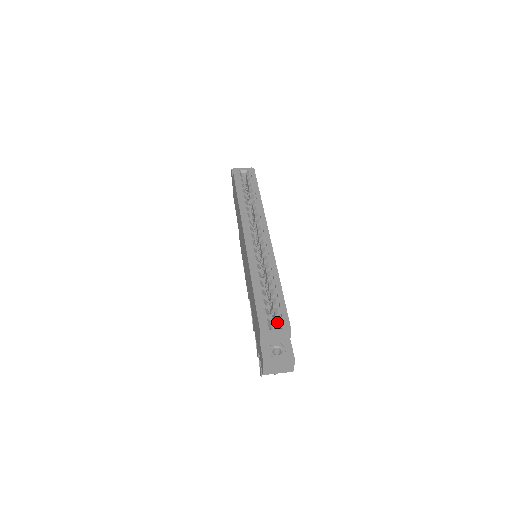
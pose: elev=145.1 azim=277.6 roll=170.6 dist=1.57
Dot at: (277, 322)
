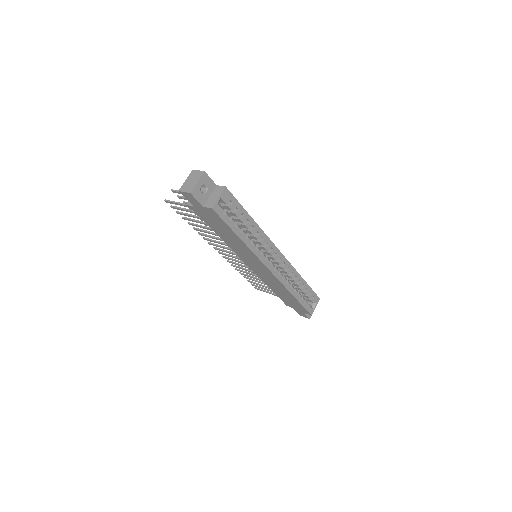
Dot at: (312, 301)
